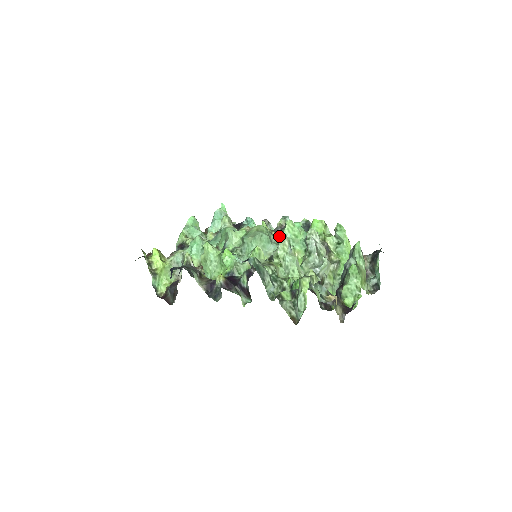
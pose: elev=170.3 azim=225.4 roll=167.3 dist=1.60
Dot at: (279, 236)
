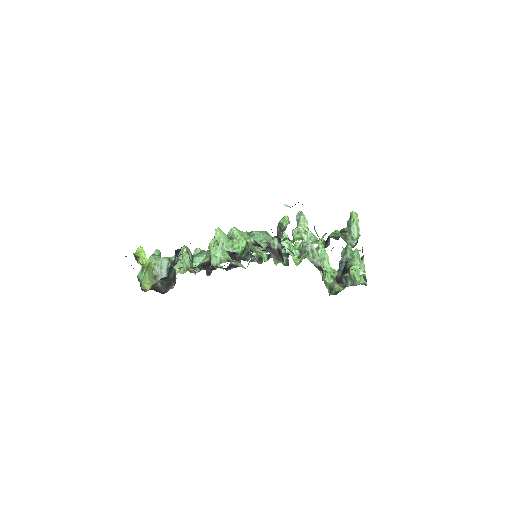
Dot at: (301, 214)
